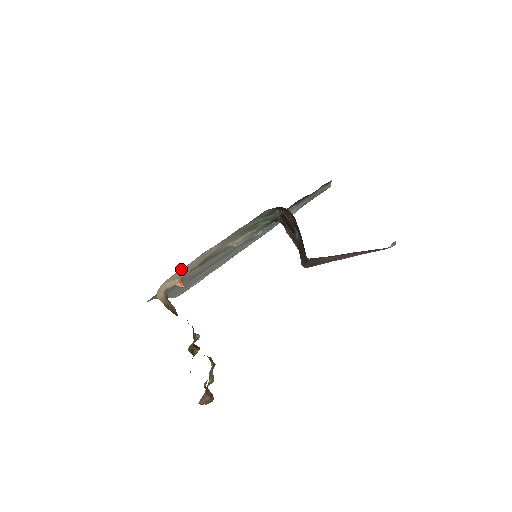
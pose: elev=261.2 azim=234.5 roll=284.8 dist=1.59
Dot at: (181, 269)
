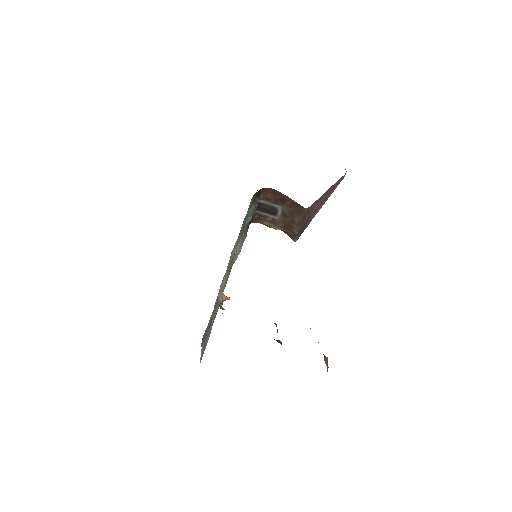
Dot at: (224, 275)
